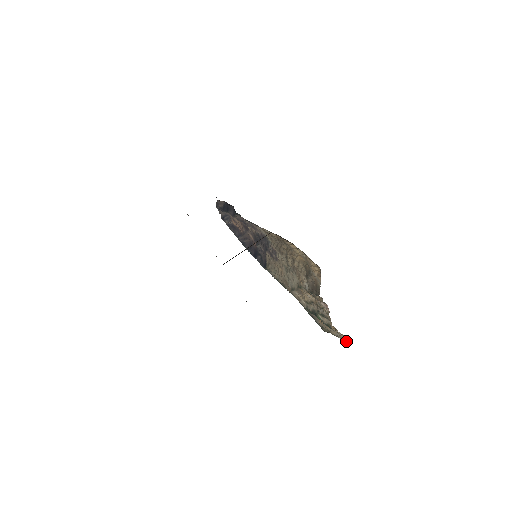
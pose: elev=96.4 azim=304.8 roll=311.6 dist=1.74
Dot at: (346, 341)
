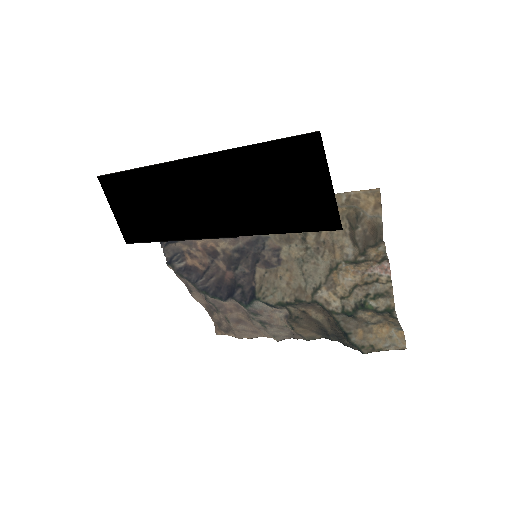
Dot at: (404, 345)
